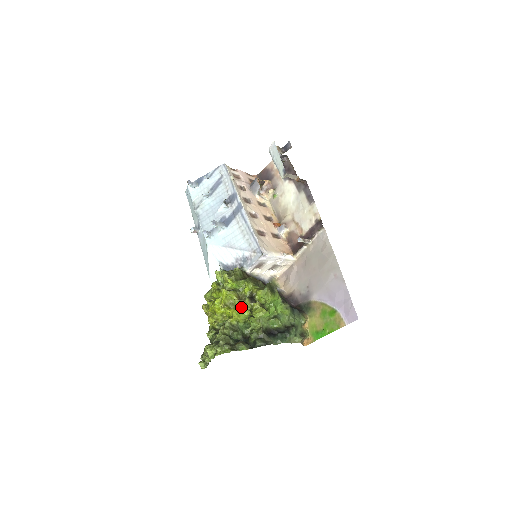
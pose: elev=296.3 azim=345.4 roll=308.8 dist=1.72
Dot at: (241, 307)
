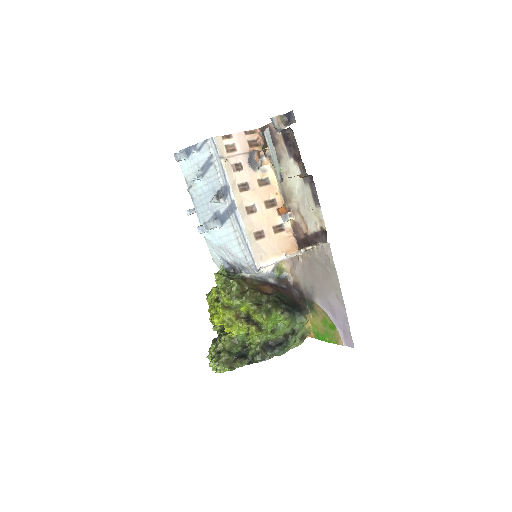
Dot at: occluded
